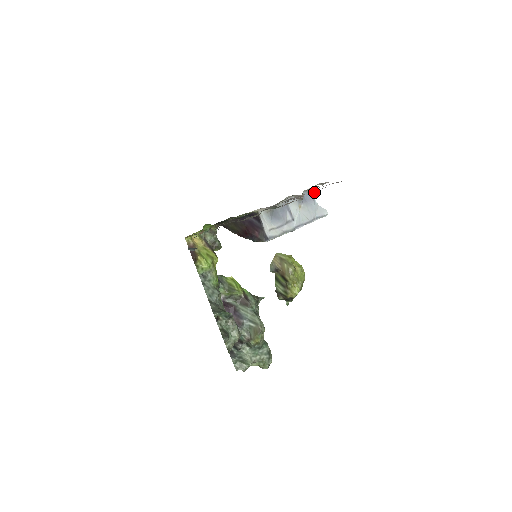
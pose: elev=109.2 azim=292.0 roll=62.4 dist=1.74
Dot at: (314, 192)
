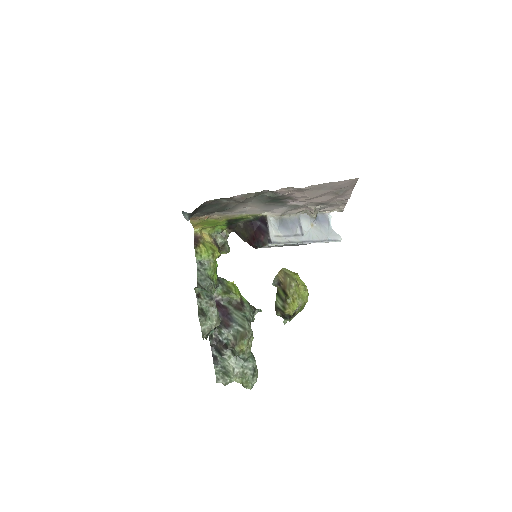
Dot at: (330, 217)
